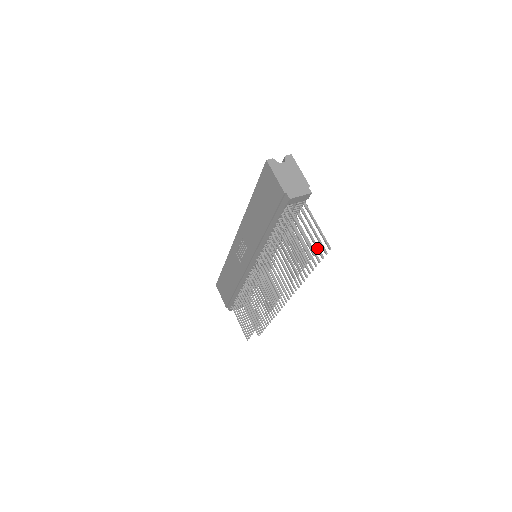
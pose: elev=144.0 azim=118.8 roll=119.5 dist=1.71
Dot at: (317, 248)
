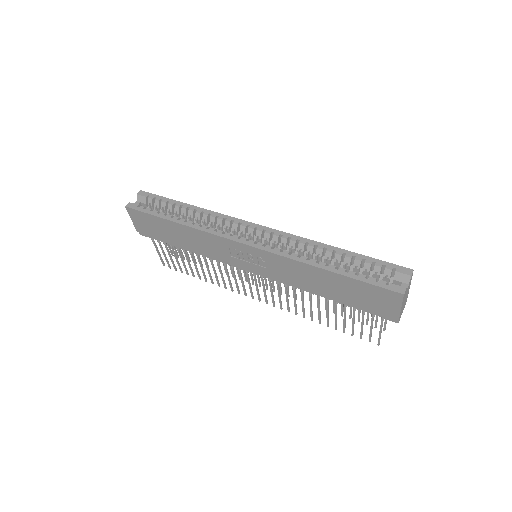
Dot at: (368, 320)
